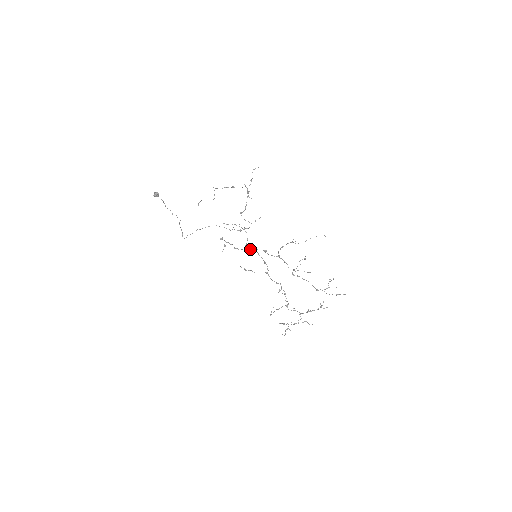
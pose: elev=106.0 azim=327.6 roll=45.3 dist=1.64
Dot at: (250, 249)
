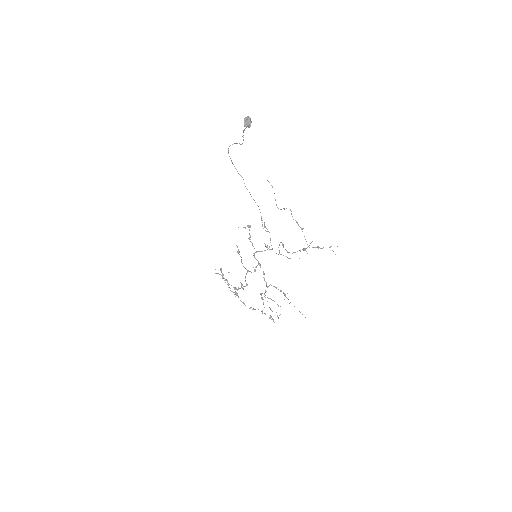
Dot at: occluded
